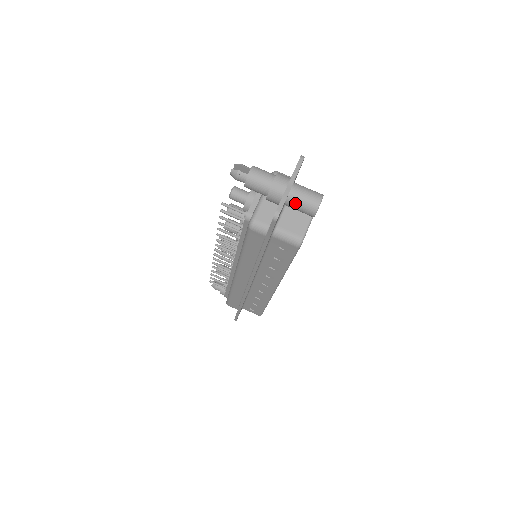
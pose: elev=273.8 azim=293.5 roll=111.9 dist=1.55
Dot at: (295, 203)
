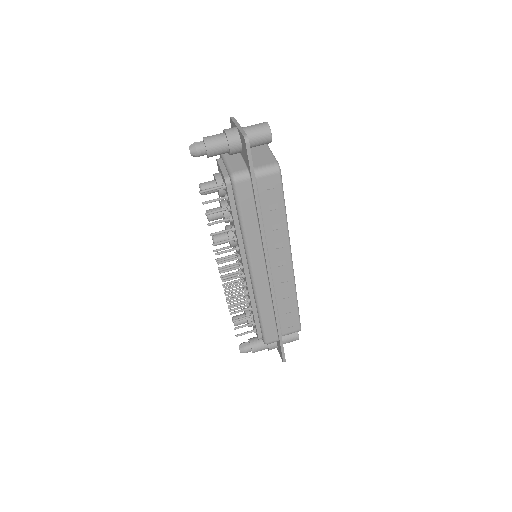
Dot at: (252, 136)
